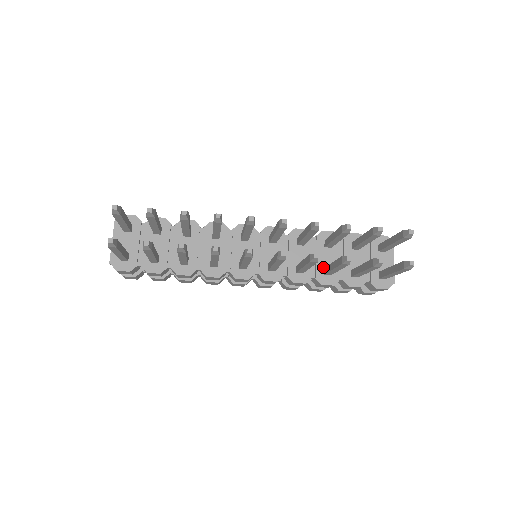
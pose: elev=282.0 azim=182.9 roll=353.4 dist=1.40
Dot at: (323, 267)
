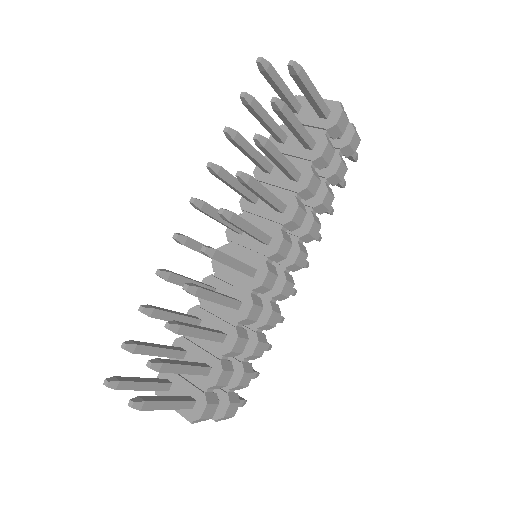
Dot at: (289, 181)
